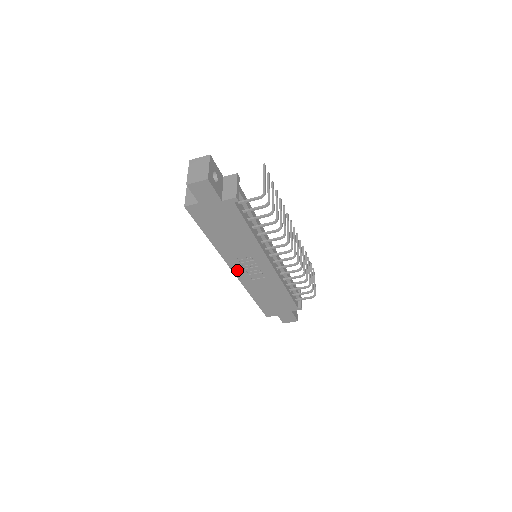
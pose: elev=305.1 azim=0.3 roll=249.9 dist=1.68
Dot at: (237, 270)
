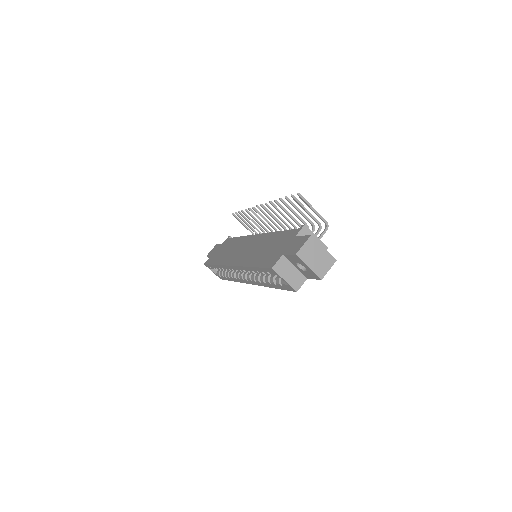
Dot at: occluded
